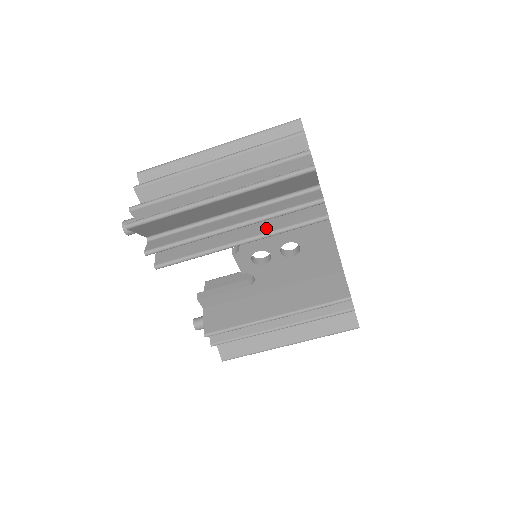
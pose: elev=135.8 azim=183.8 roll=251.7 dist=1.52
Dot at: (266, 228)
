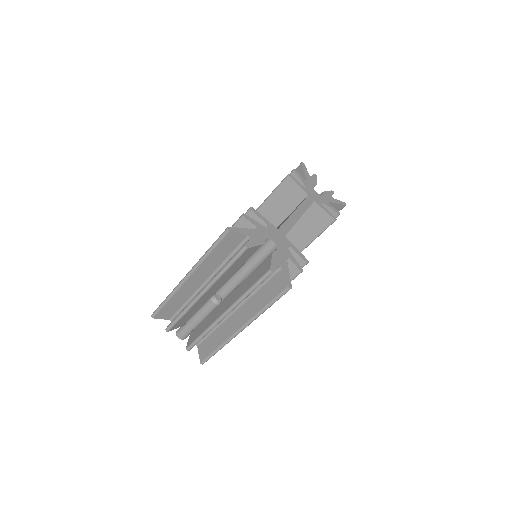
Dot at: occluded
